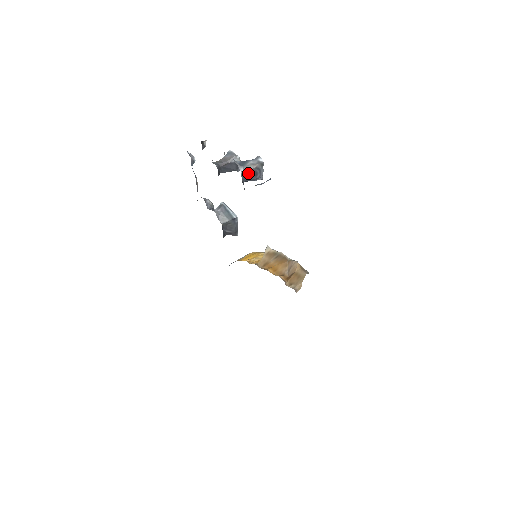
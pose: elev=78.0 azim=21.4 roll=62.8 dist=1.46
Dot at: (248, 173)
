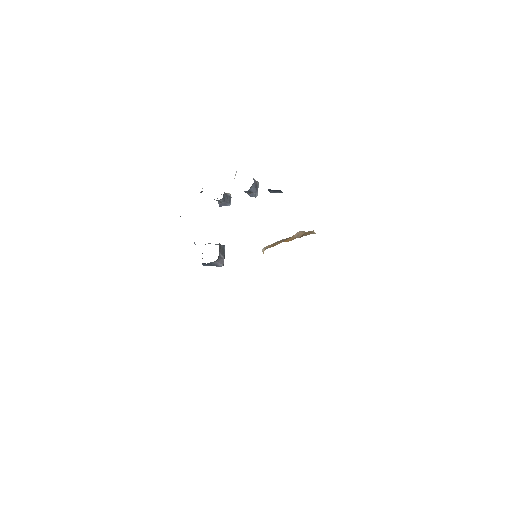
Dot at: (254, 182)
